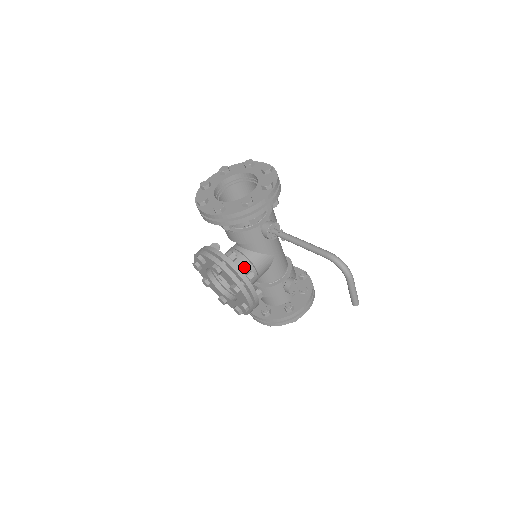
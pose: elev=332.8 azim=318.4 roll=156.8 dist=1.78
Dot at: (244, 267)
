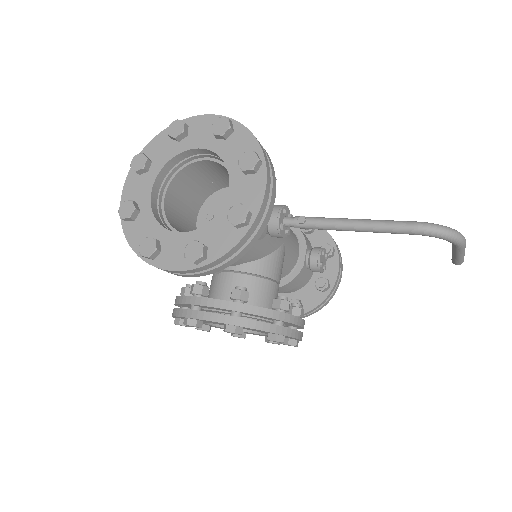
Dot at: (260, 291)
